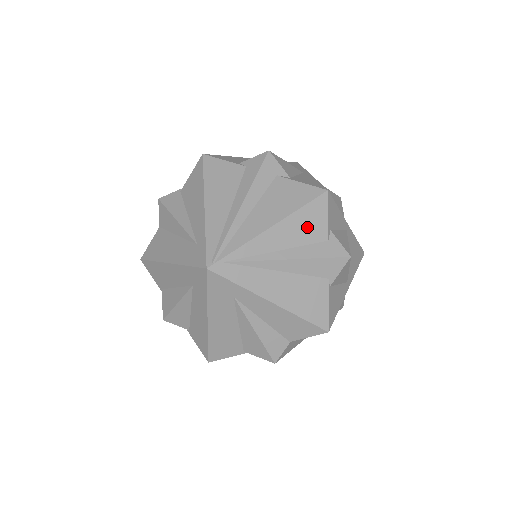
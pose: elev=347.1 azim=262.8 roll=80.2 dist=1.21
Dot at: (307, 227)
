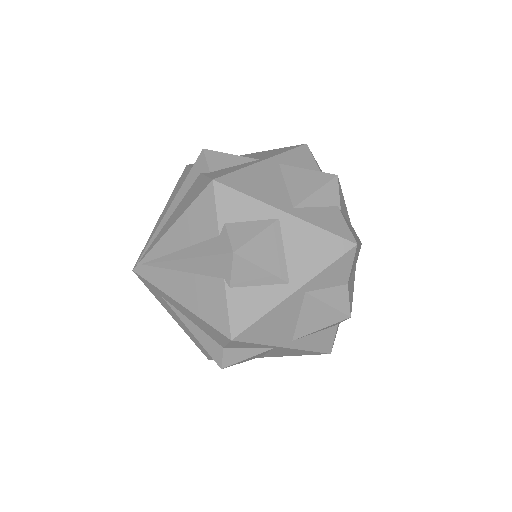
Dot at: (199, 223)
